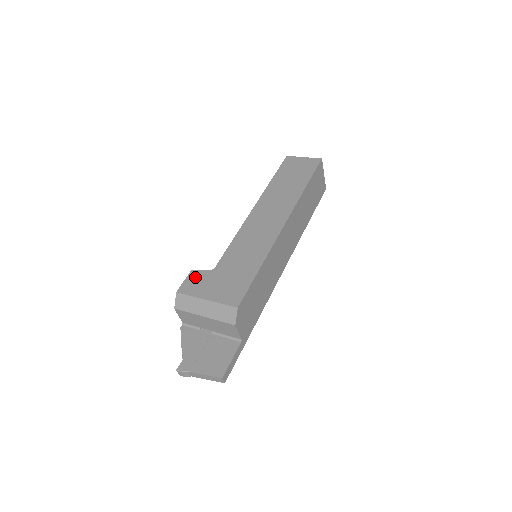
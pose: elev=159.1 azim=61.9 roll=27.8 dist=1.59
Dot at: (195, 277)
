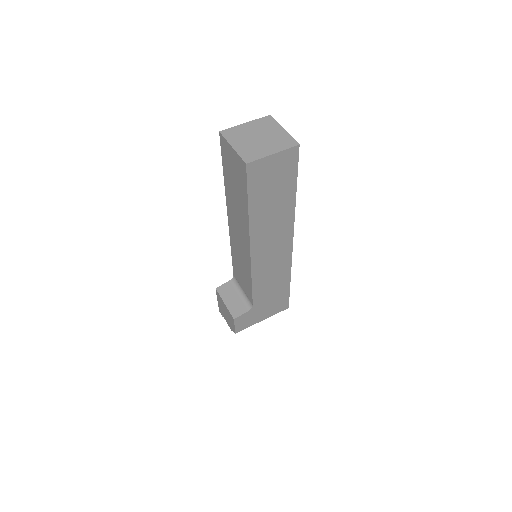
Dot at: (242, 320)
